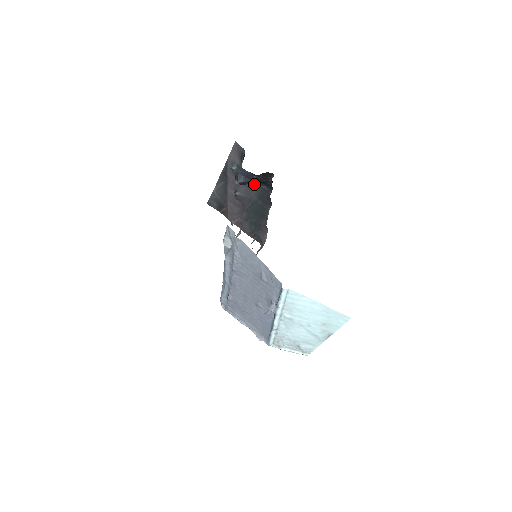
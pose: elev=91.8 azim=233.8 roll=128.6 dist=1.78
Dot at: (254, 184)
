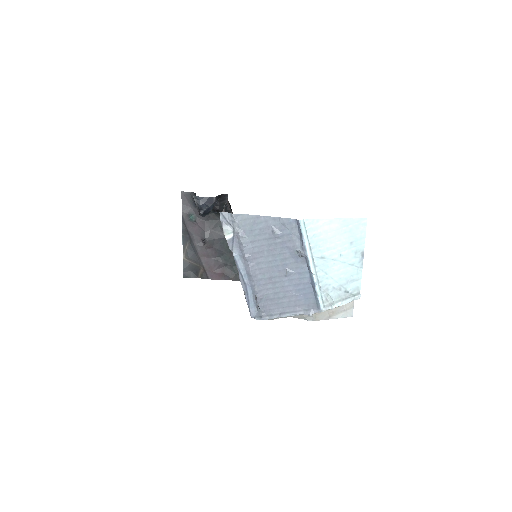
Dot at: (215, 221)
